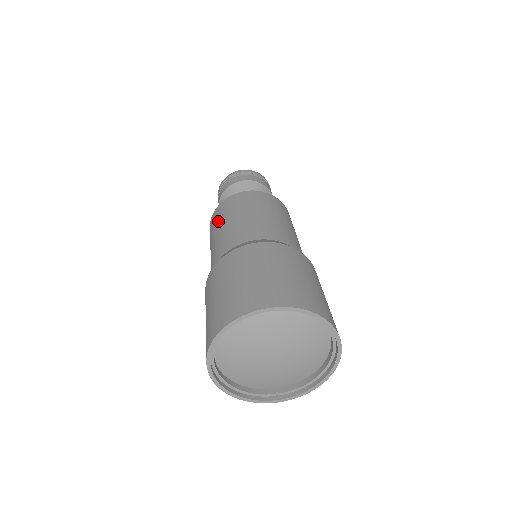
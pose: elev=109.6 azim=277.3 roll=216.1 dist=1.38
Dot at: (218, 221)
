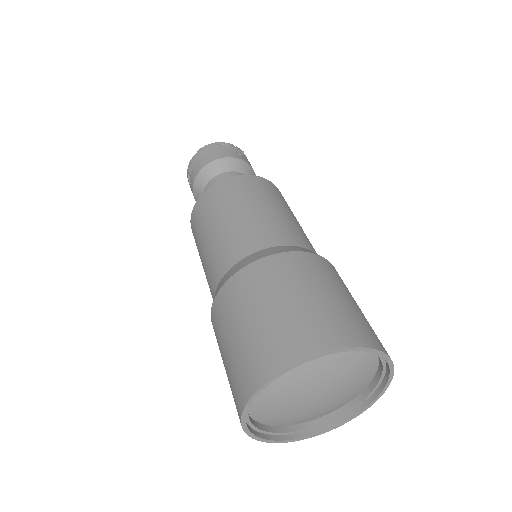
Dot at: occluded
